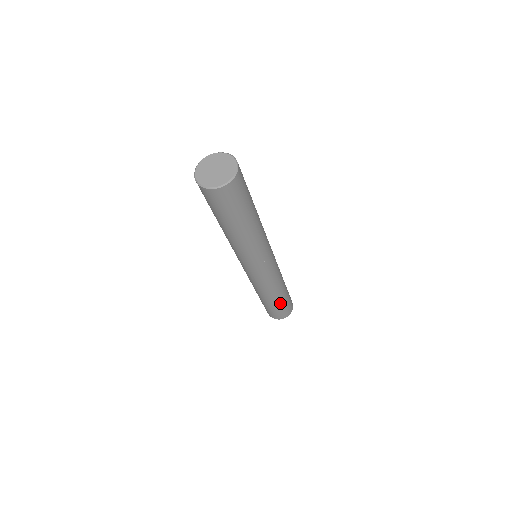
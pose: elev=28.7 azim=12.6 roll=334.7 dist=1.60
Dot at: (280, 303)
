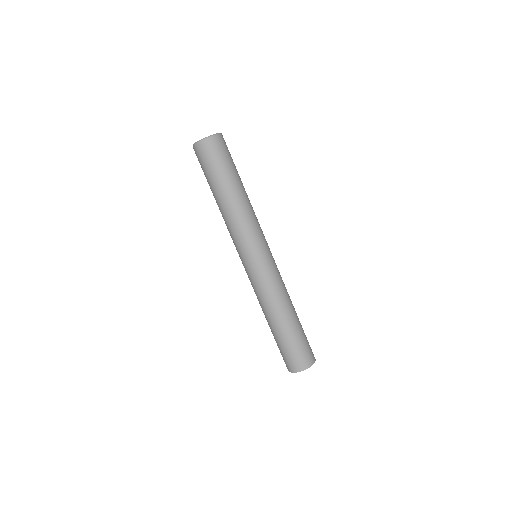
Dot at: (300, 326)
